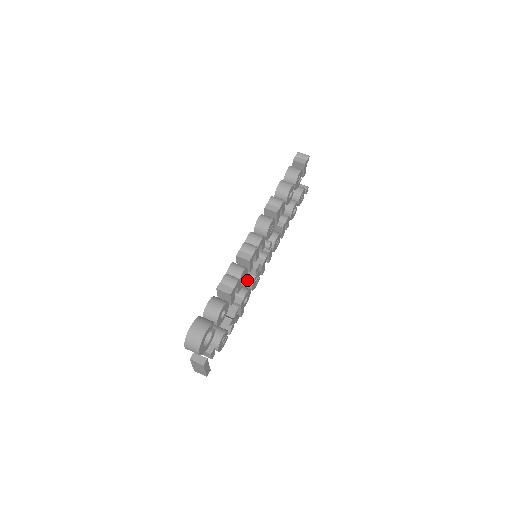
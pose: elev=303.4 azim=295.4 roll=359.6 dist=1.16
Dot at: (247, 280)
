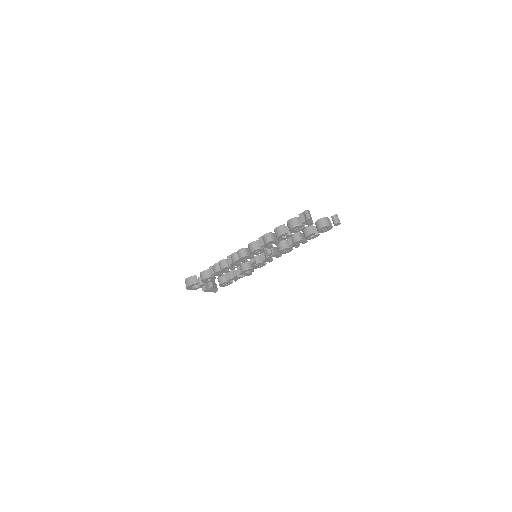
Dot at: occluded
